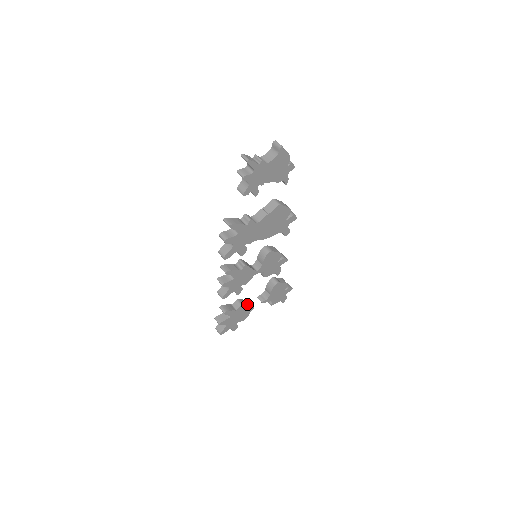
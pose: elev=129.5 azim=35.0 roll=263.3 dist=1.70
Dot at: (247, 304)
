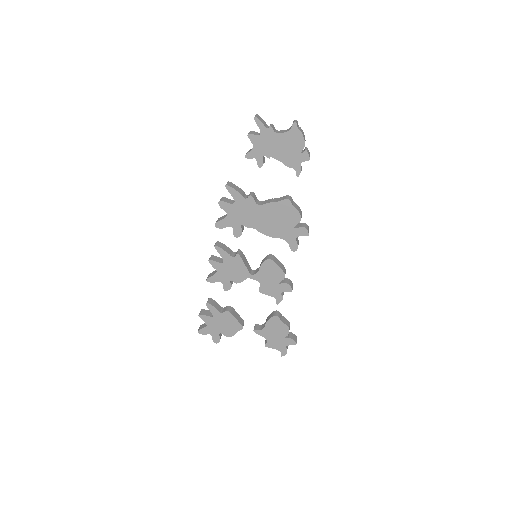
Dot at: (236, 317)
